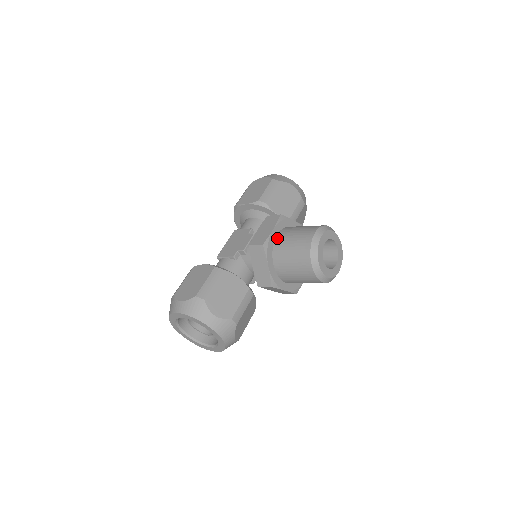
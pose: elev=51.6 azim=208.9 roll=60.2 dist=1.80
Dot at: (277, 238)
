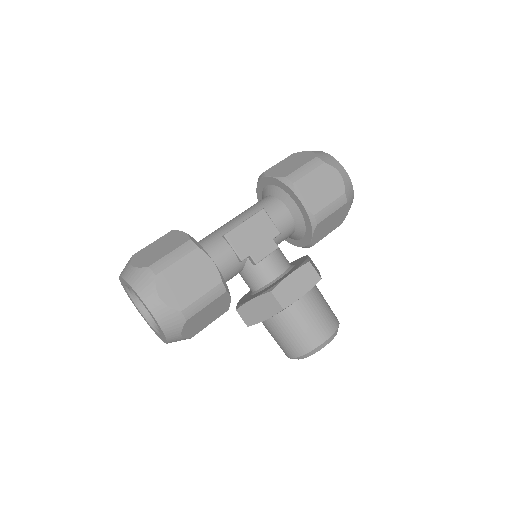
Dot at: (297, 302)
